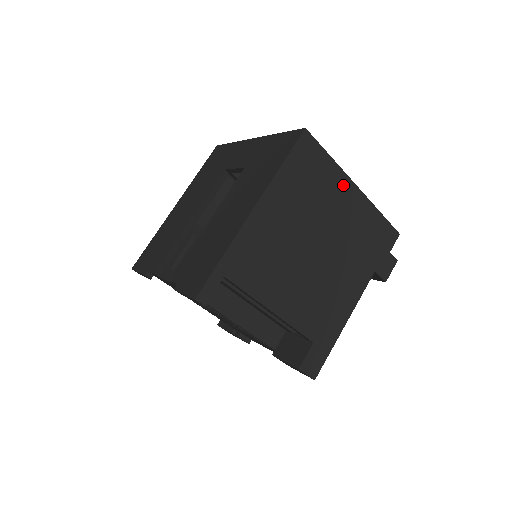
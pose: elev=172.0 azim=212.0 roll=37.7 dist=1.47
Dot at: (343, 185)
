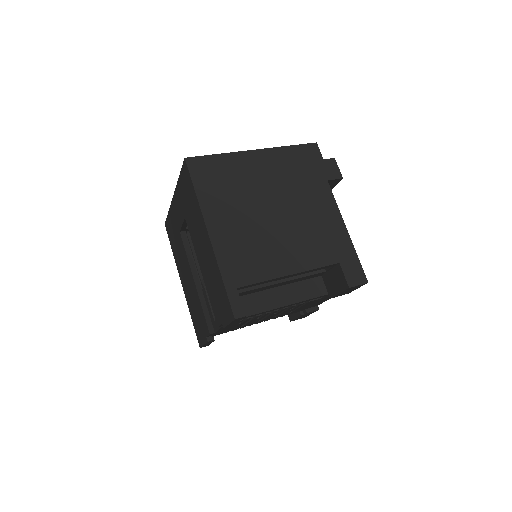
Dot at: (245, 159)
